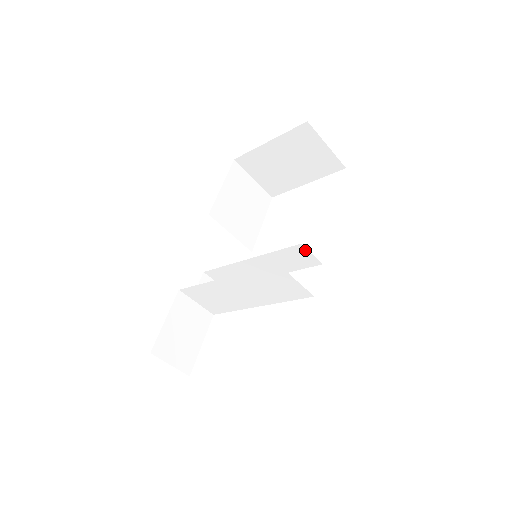
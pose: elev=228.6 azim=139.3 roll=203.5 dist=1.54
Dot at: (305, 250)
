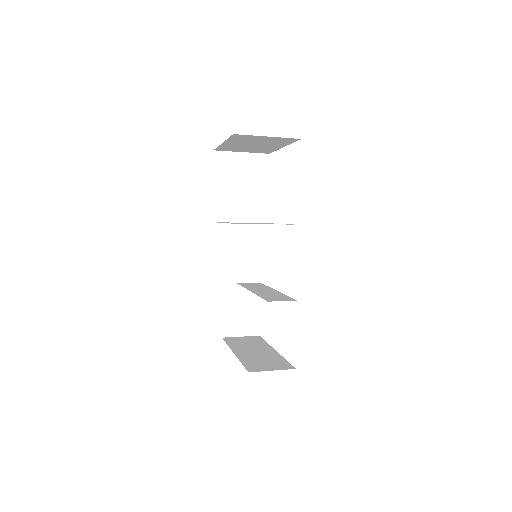
Dot at: occluded
